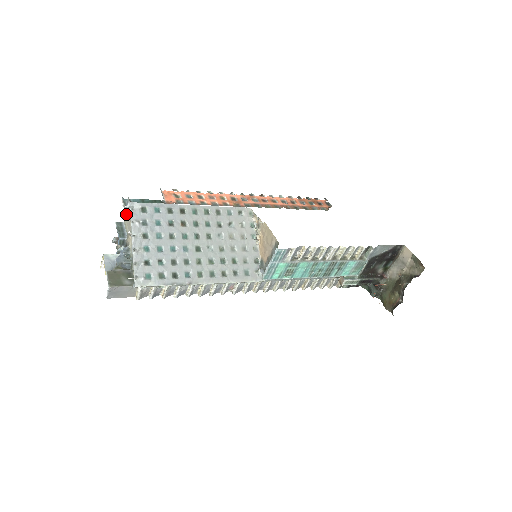
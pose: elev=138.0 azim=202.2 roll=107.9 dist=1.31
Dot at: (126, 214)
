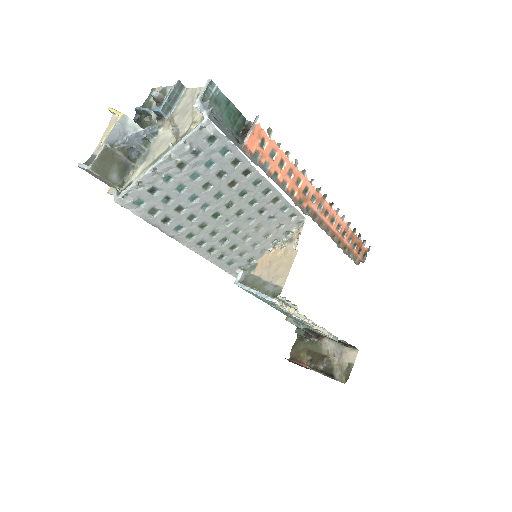
Dot at: (196, 92)
